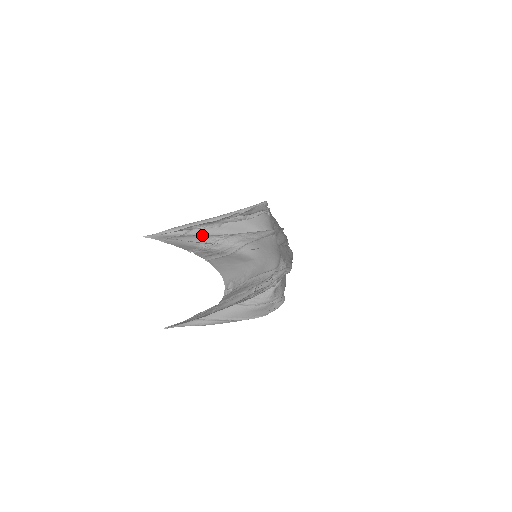
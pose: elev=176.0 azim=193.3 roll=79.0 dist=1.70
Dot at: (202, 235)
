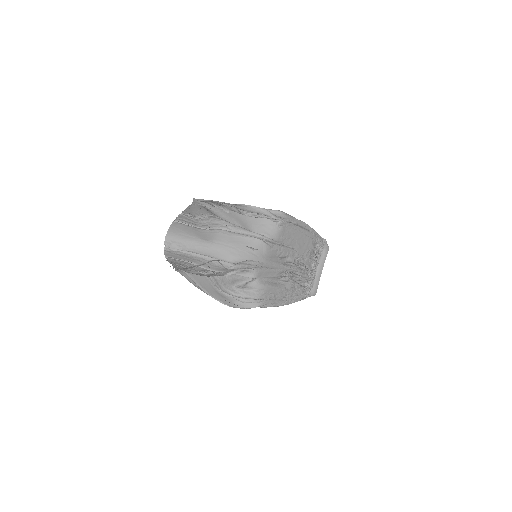
Dot at: occluded
